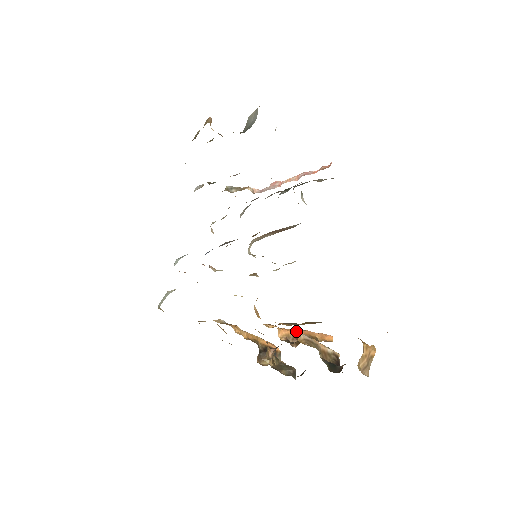
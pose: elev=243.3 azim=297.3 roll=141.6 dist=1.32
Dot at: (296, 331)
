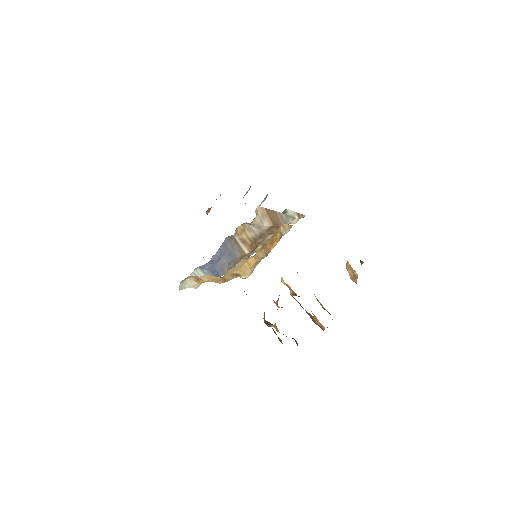
Dot at: (294, 292)
